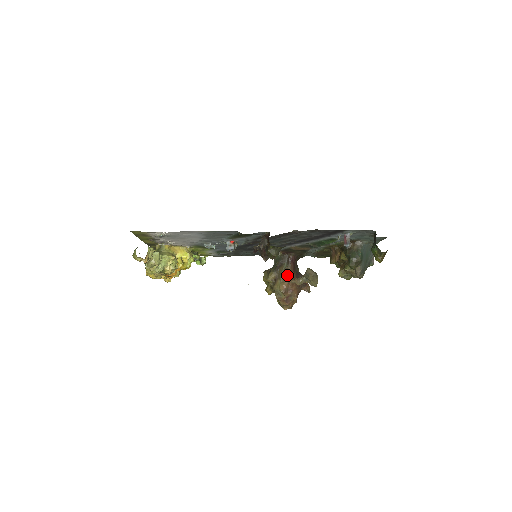
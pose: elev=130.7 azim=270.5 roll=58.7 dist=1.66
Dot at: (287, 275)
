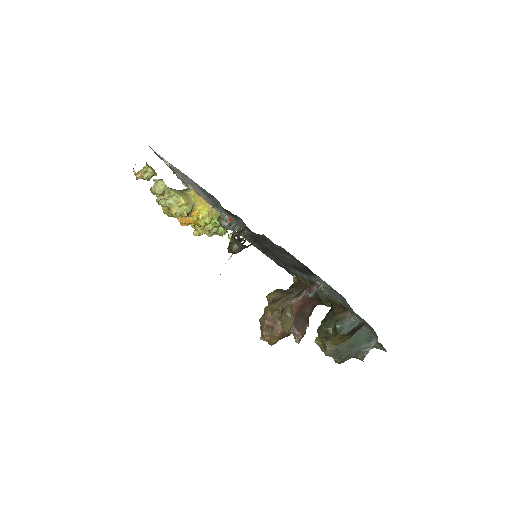
Dot at: (284, 305)
